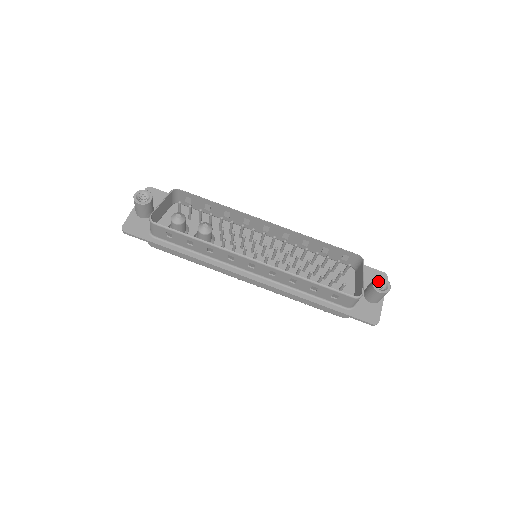
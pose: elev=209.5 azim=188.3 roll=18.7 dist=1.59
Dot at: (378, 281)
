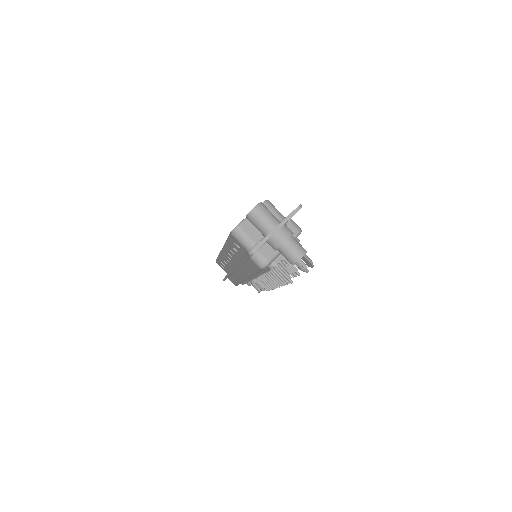
Dot at: occluded
